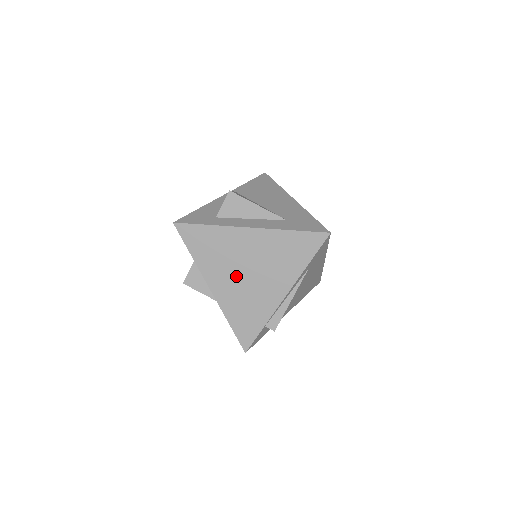
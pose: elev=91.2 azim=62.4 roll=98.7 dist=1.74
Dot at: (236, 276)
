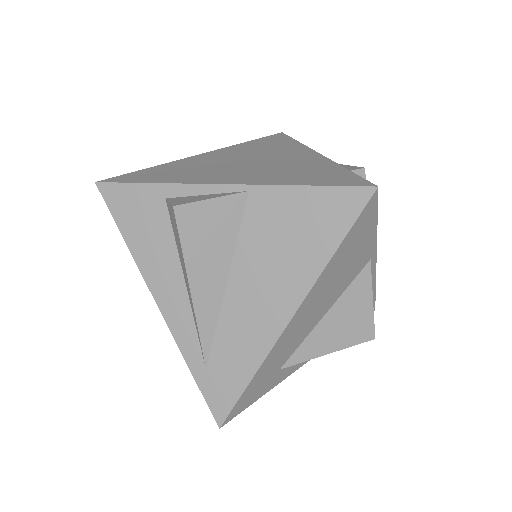
Dot at: (239, 168)
